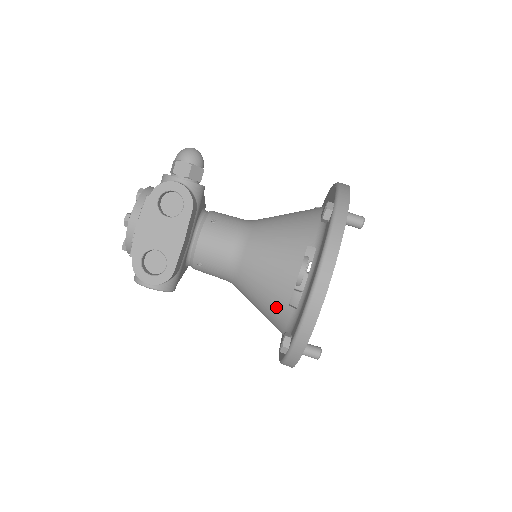
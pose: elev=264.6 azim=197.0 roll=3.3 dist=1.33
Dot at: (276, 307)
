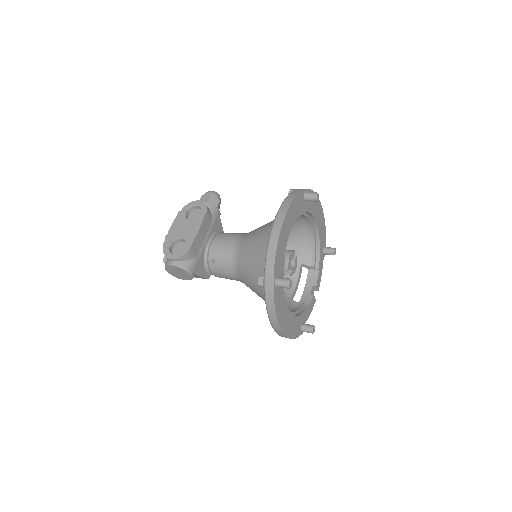
Dot at: (261, 265)
